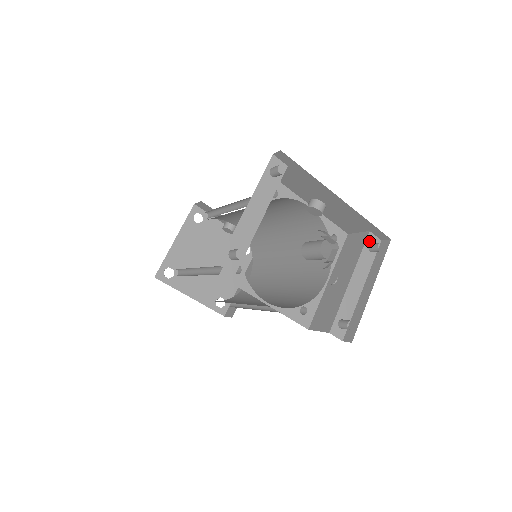
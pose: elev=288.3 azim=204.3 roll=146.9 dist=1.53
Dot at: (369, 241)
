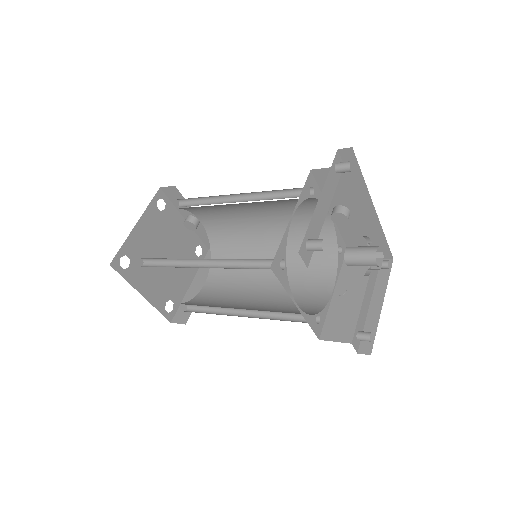
Dot at: occluded
